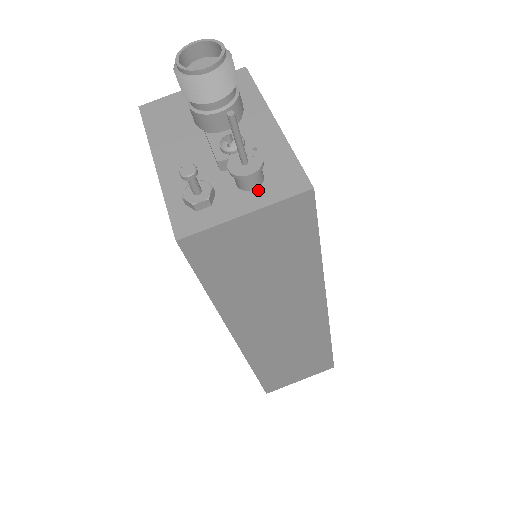
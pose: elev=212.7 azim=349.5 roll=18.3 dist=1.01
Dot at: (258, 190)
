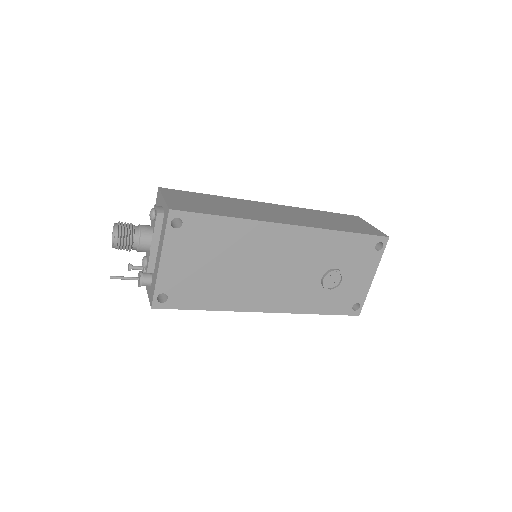
Dot at: (149, 287)
